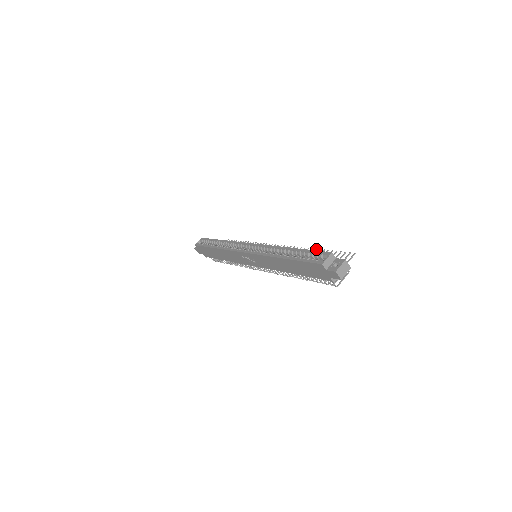
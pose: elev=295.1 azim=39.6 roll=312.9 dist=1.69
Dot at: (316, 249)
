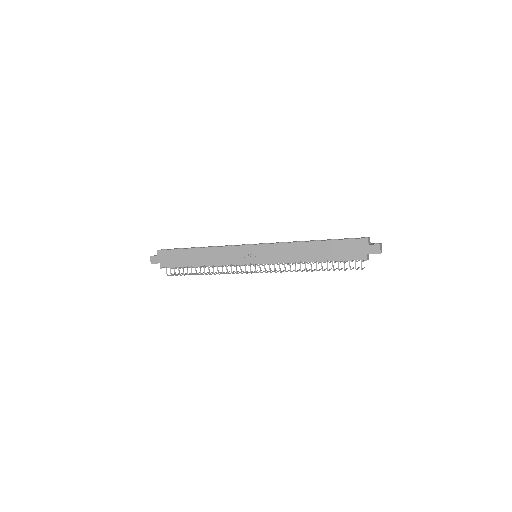
Dot at: occluded
